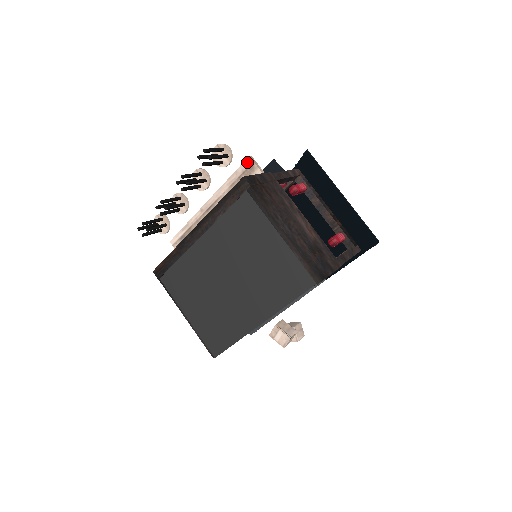
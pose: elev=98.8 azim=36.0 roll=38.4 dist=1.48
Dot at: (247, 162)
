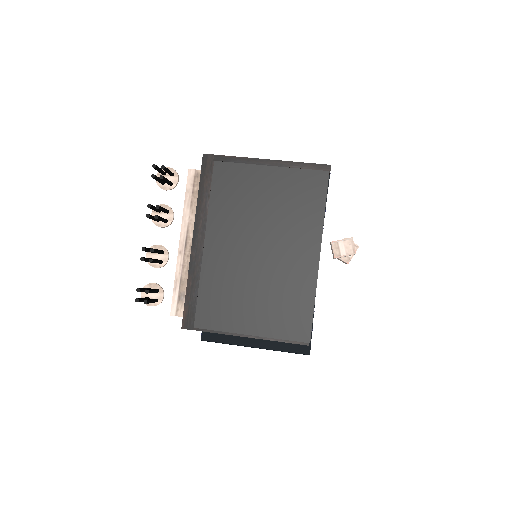
Dot at: (190, 175)
